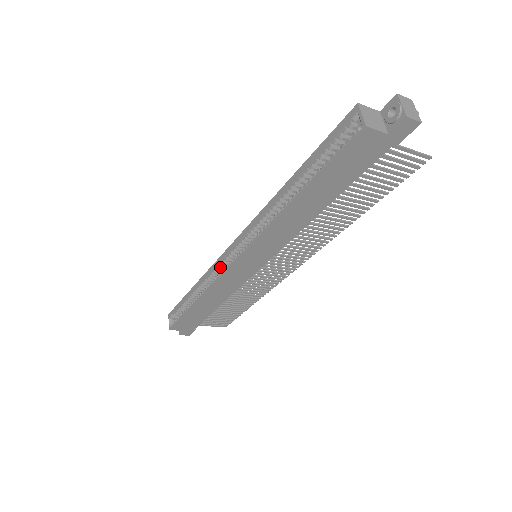
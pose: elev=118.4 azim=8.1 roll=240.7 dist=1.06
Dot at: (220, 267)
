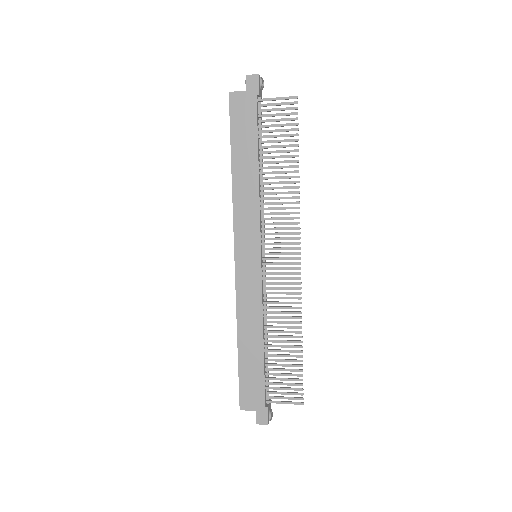
Dot at: occluded
